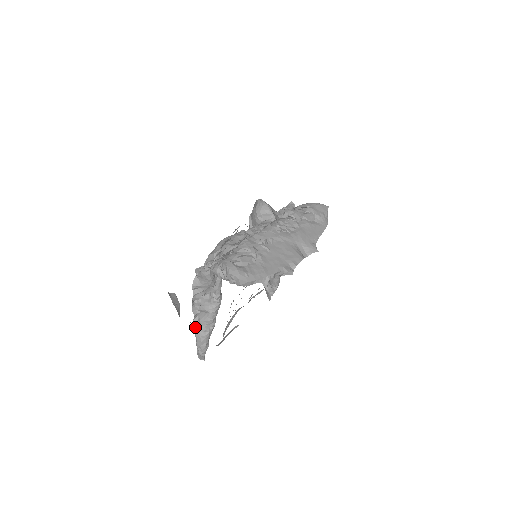
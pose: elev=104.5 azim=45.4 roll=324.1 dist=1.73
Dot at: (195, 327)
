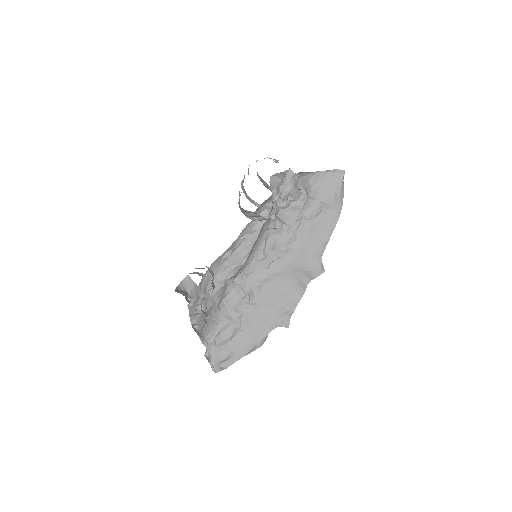
Dot at: occluded
